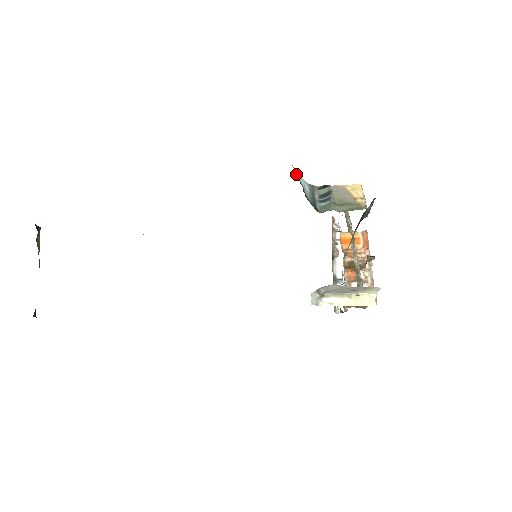
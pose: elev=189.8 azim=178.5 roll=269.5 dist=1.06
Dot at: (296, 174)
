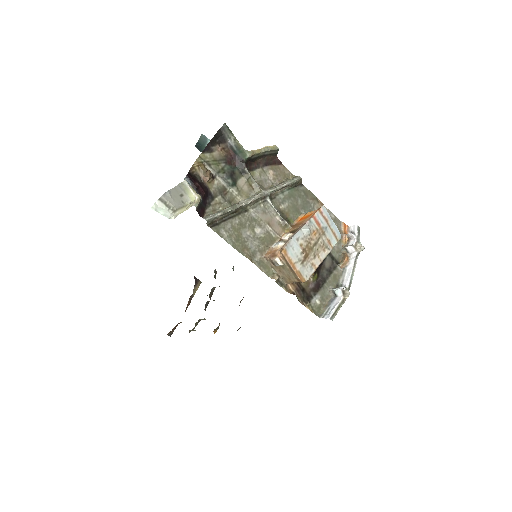
Dot at: (200, 138)
